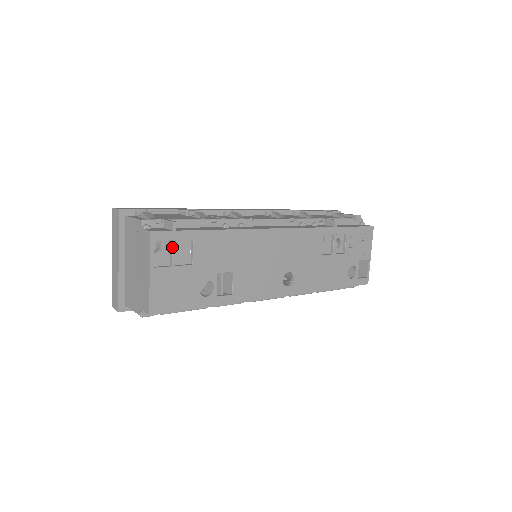
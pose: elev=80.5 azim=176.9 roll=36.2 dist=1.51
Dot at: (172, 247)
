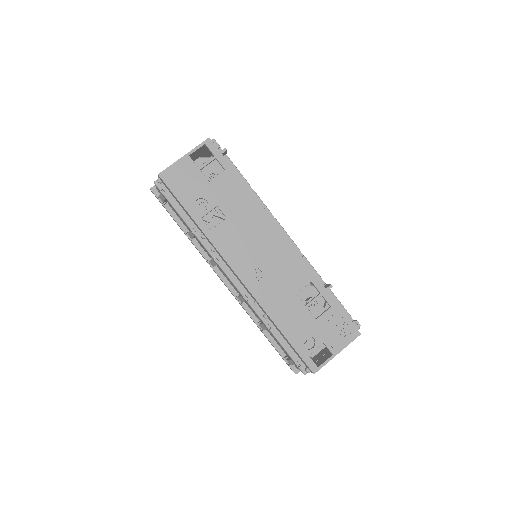
Dot at: (210, 159)
